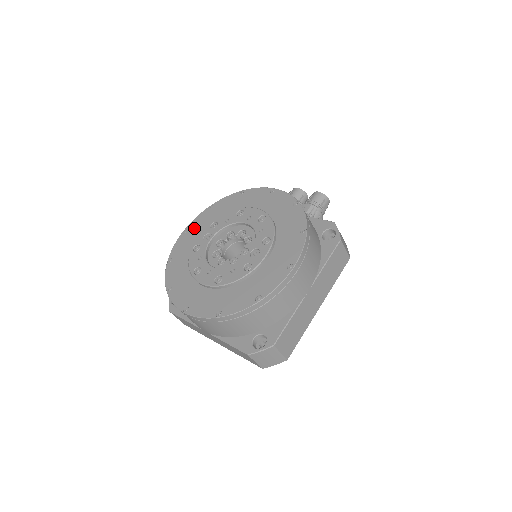
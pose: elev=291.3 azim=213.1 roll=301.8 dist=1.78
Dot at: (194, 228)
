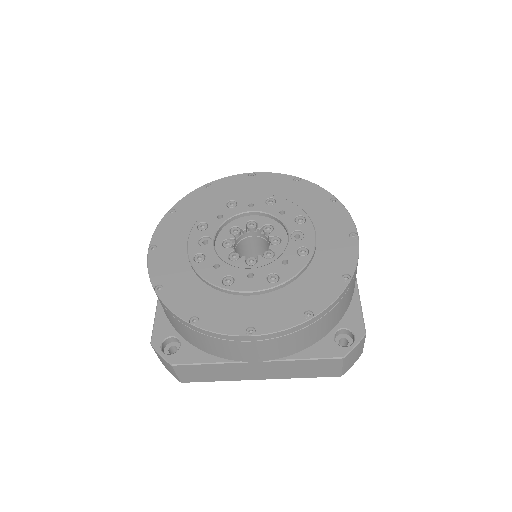
Dot at: (166, 240)
